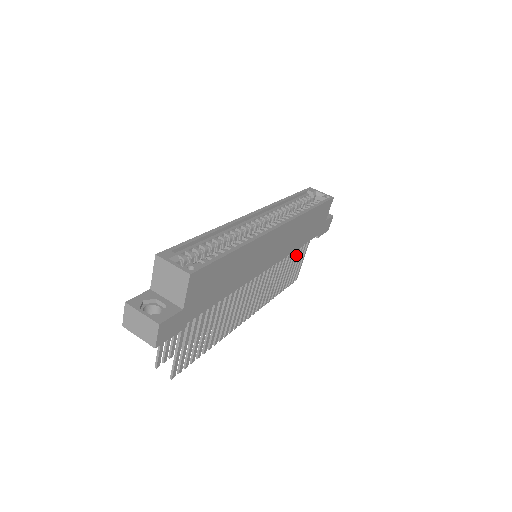
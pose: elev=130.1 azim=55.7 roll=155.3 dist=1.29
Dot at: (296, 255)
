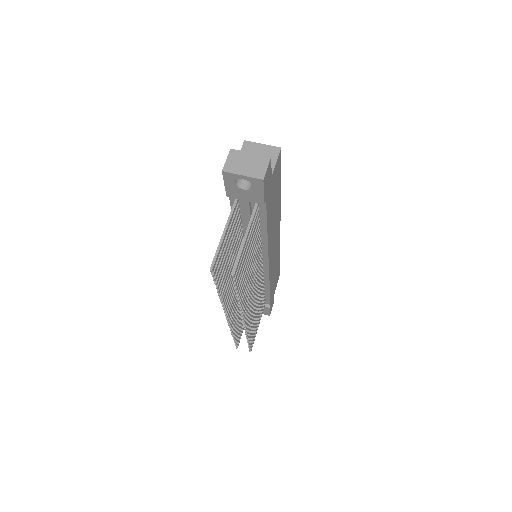
Dot at: (260, 308)
